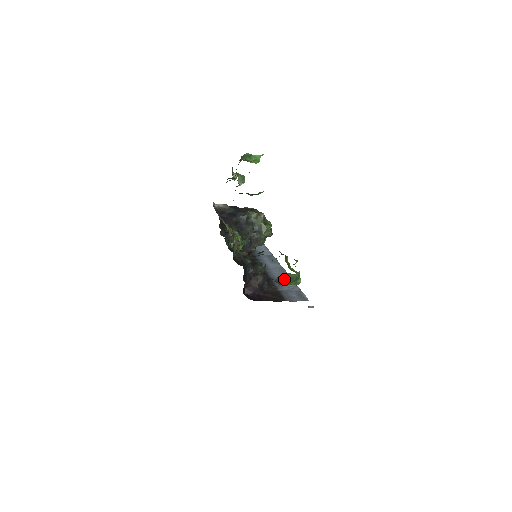
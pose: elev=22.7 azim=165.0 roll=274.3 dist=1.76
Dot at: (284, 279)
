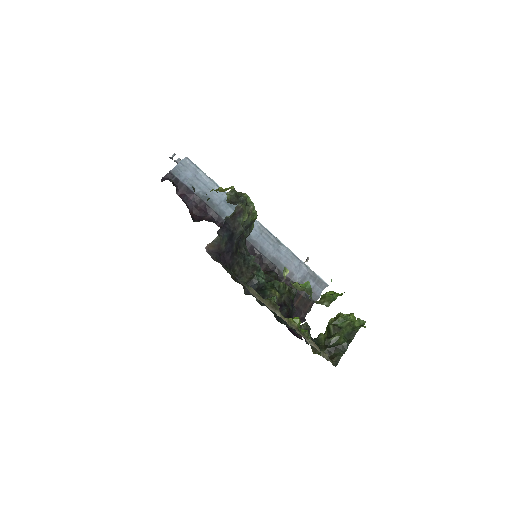
Dot at: occluded
